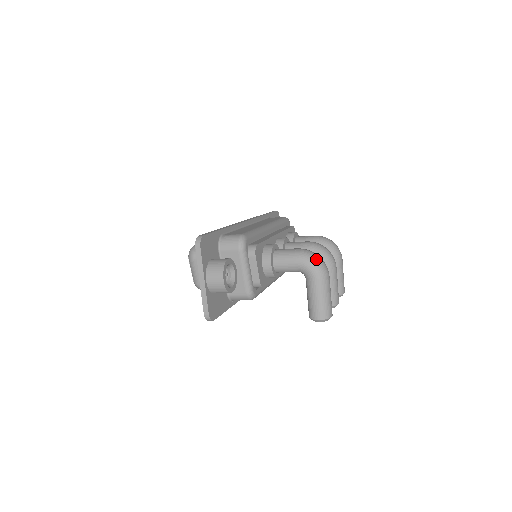
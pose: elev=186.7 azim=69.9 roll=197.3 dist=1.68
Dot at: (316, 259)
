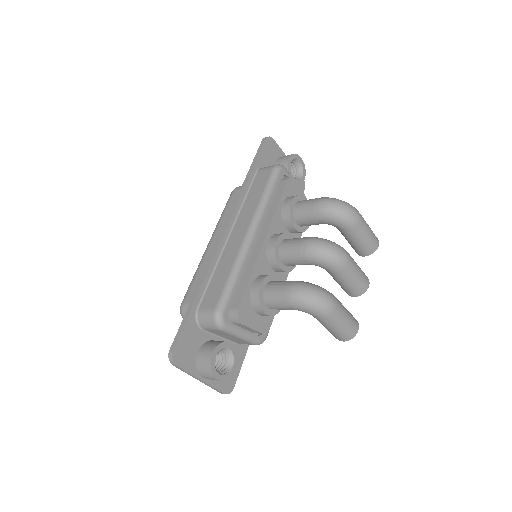
Dot at: (311, 302)
